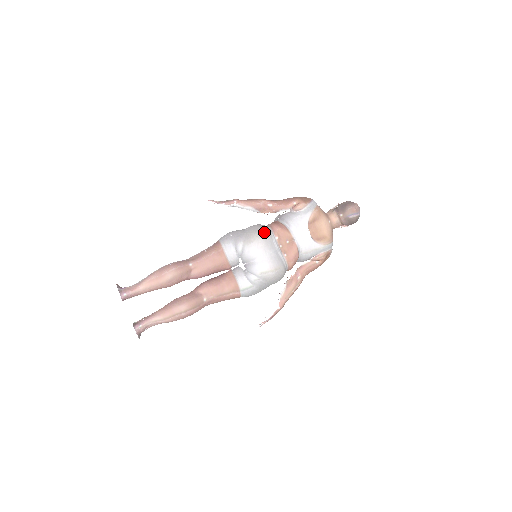
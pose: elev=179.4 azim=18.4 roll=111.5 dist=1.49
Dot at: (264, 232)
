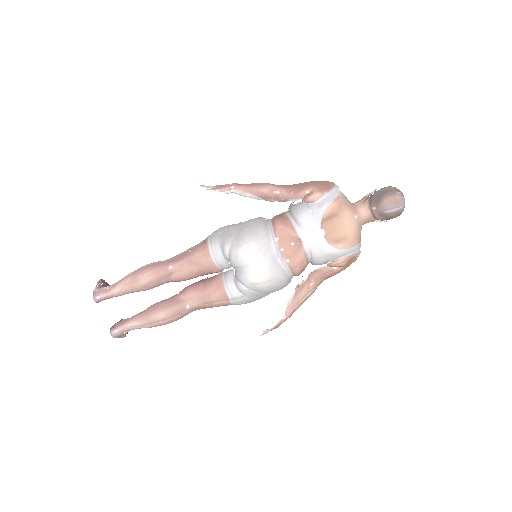
Dot at: (259, 232)
